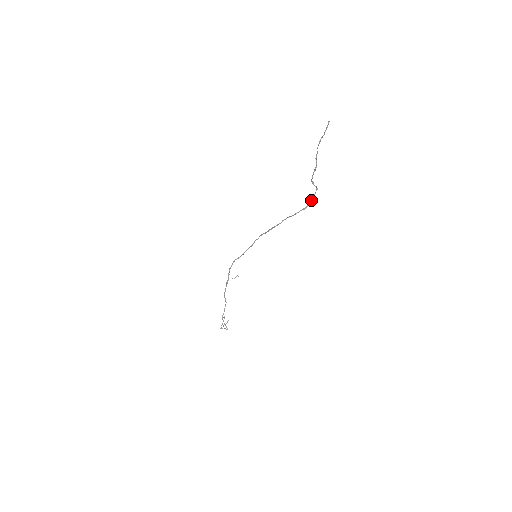
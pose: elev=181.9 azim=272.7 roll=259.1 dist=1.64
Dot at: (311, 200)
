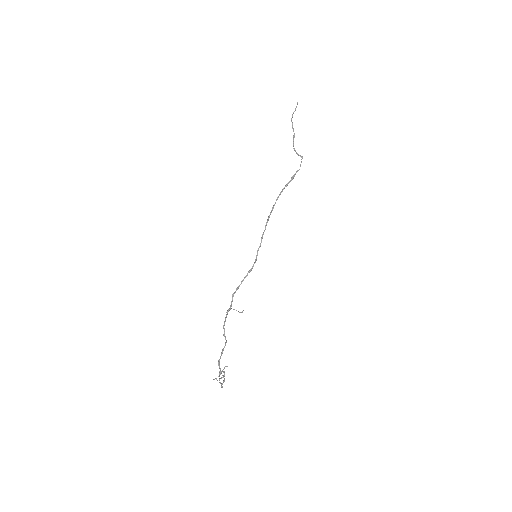
Dot at: (299, 169)
